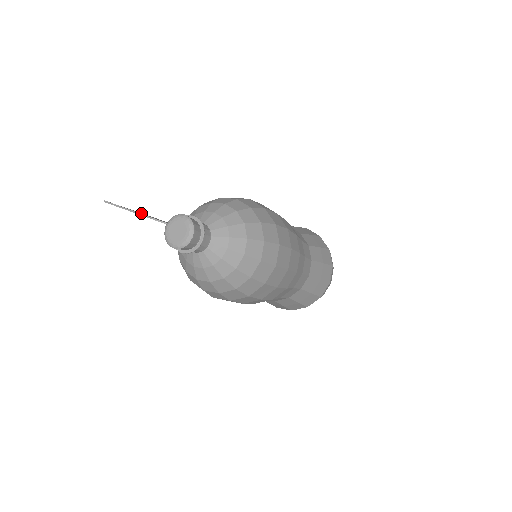
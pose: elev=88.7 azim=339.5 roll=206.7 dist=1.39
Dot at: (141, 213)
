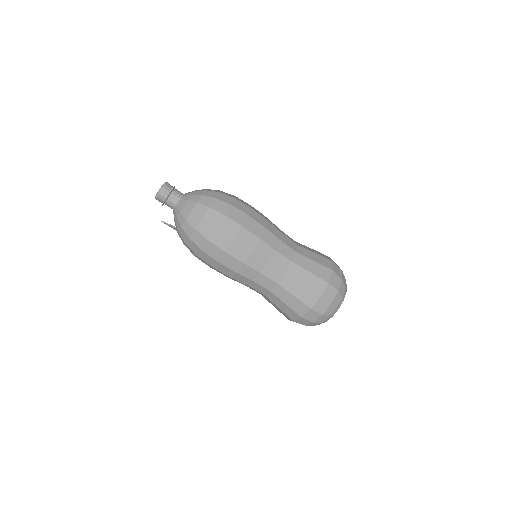
Dot at: occluded
